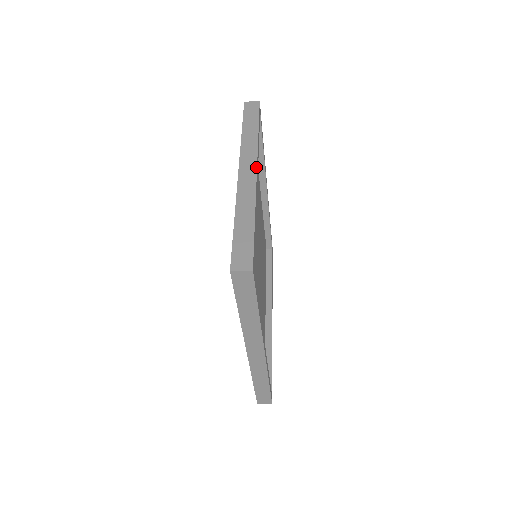
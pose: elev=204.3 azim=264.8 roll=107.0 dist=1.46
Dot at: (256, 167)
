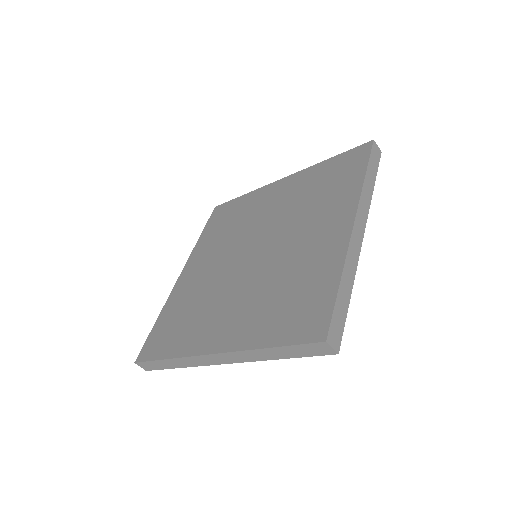
Dot at: occluded
